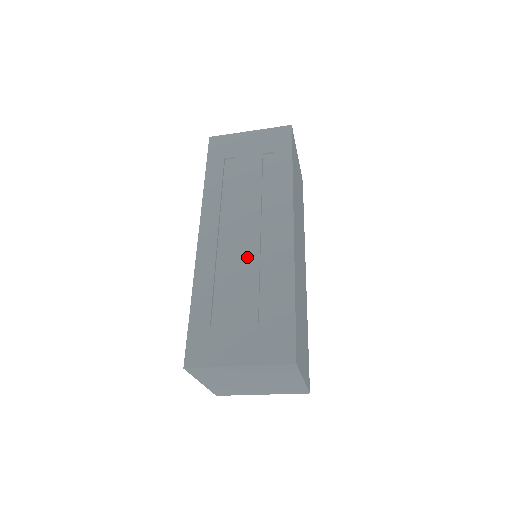
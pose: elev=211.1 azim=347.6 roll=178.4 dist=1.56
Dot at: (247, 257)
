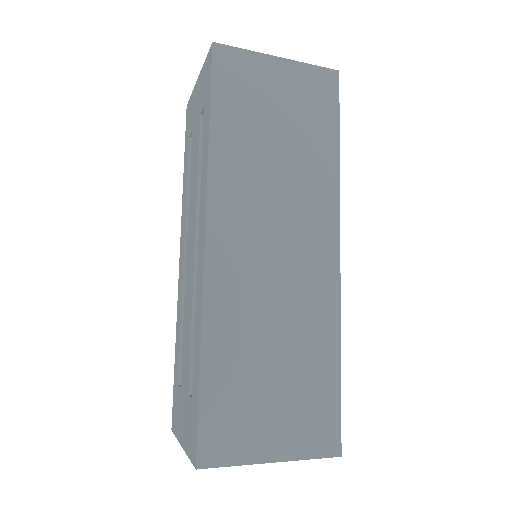
Dot at: (189, 294)
